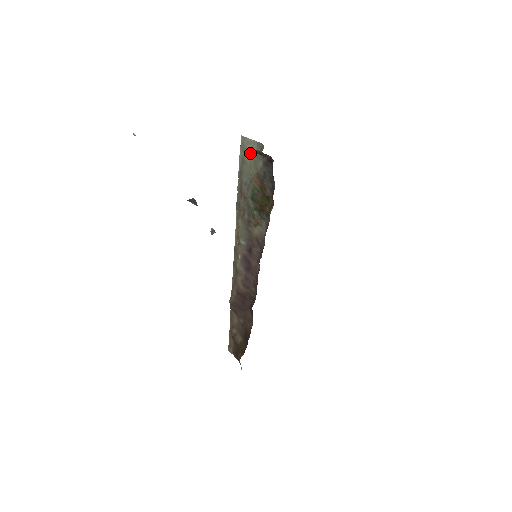
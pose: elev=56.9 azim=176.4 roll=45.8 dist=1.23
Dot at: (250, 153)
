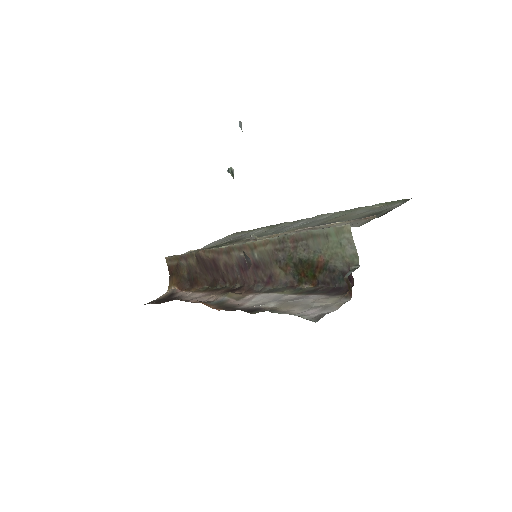
Dot at: (340, 245)
